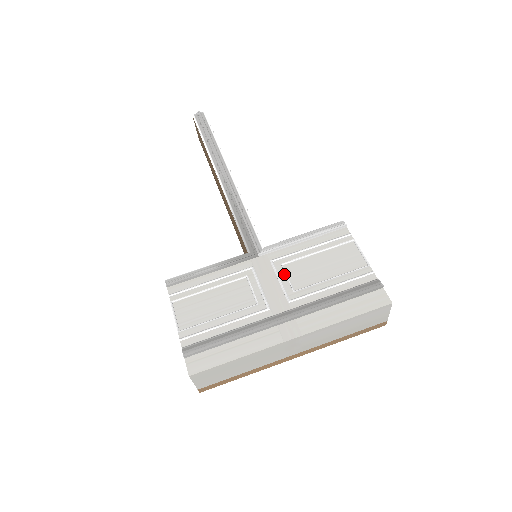
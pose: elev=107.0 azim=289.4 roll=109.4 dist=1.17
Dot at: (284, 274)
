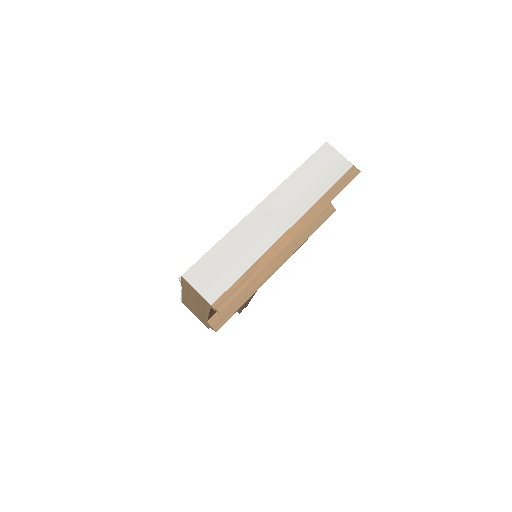
Dot at: occluded
